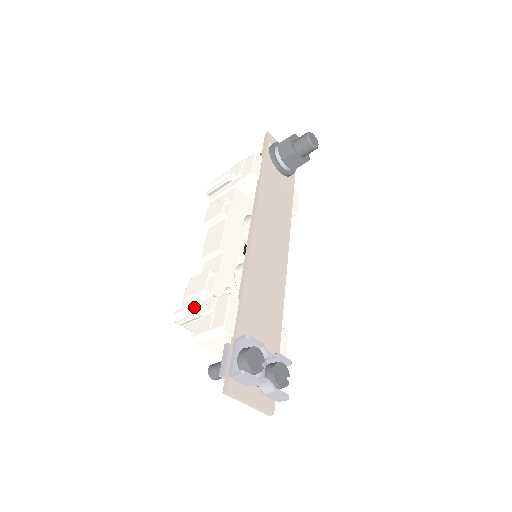
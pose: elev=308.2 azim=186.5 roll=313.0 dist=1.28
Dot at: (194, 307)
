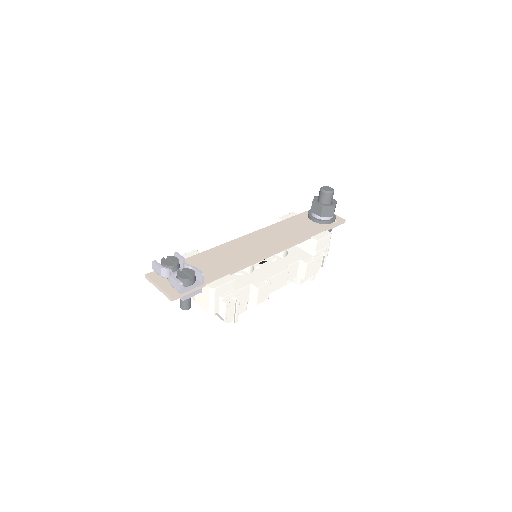
Dot at: occluded
